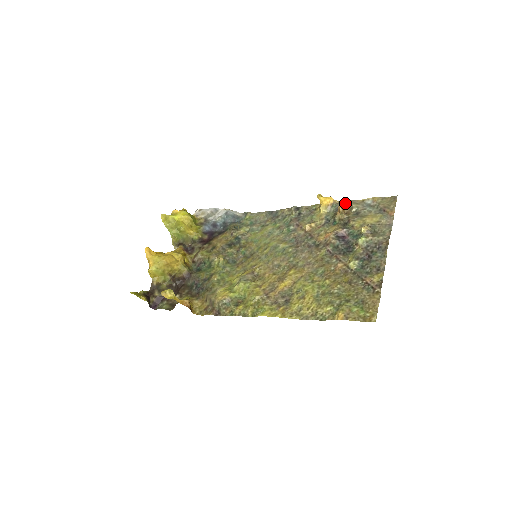
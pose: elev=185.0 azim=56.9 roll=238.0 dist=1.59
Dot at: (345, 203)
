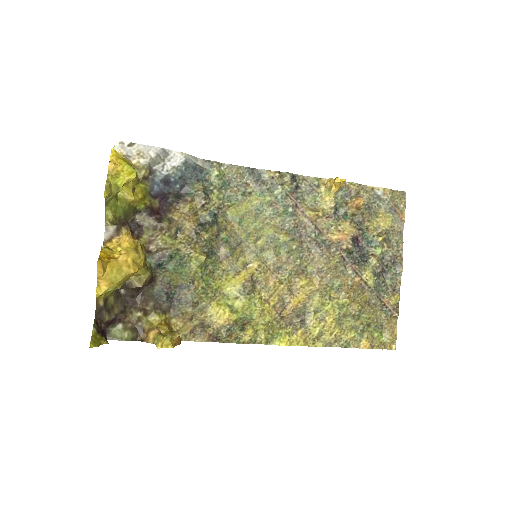
Dot at: (358, 191)
